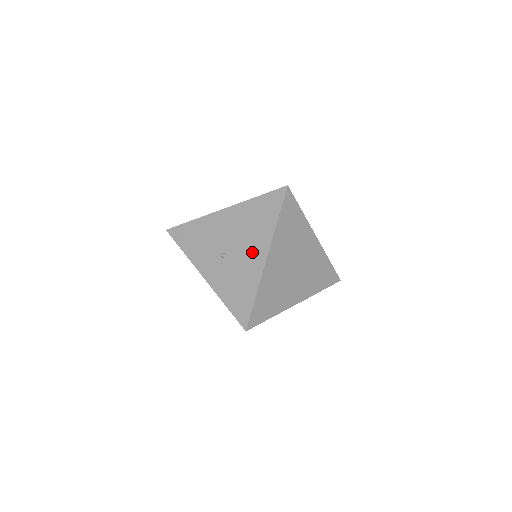
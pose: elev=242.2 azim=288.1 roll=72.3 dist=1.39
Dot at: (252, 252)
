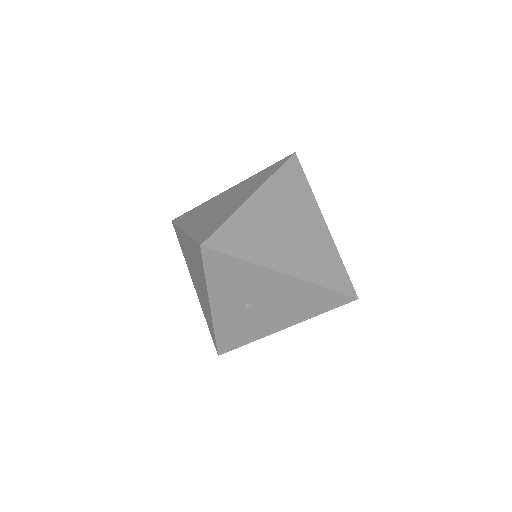
Dot at: (277, 319)
